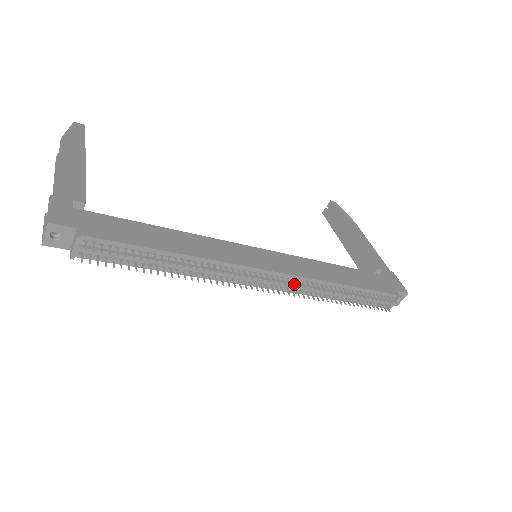
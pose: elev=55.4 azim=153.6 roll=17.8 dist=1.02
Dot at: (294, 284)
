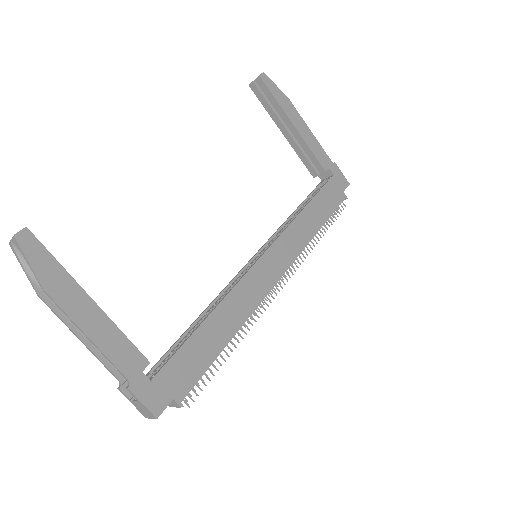
Dot at: (294, 269)
